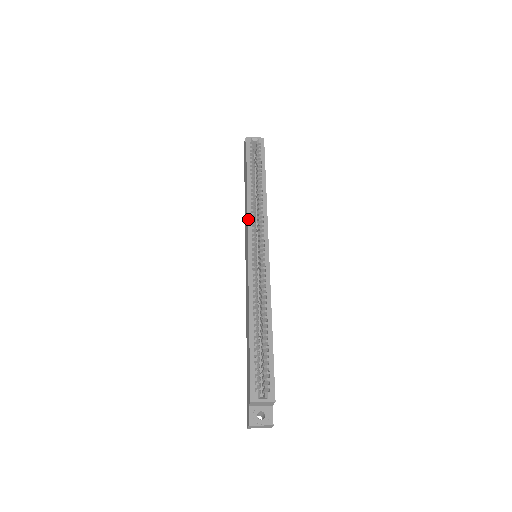
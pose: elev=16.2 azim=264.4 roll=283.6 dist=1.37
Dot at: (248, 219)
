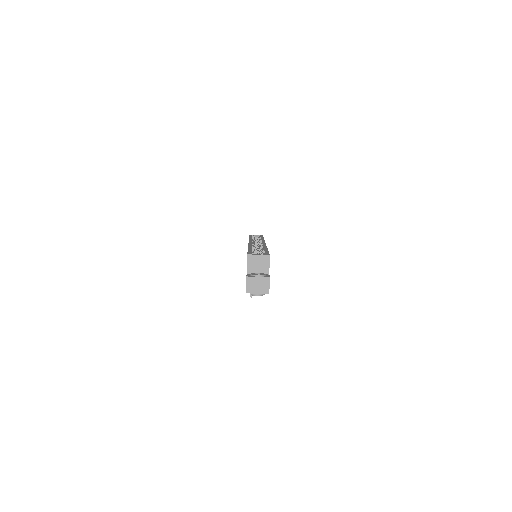
Dot at: occluded
